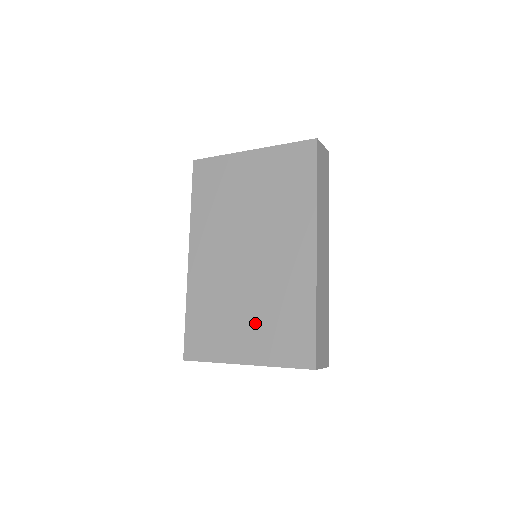
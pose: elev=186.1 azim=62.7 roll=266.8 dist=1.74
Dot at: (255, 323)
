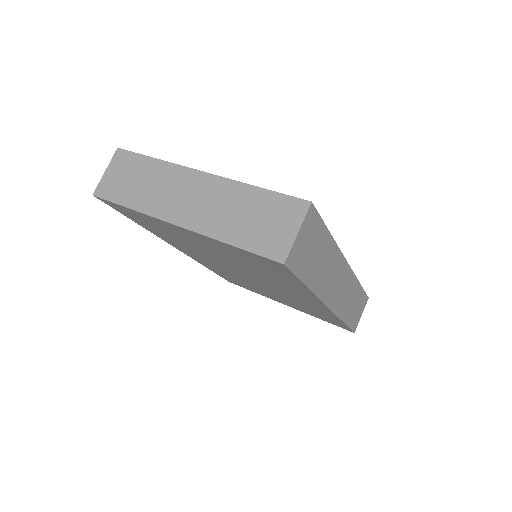
Dot at: occluded
